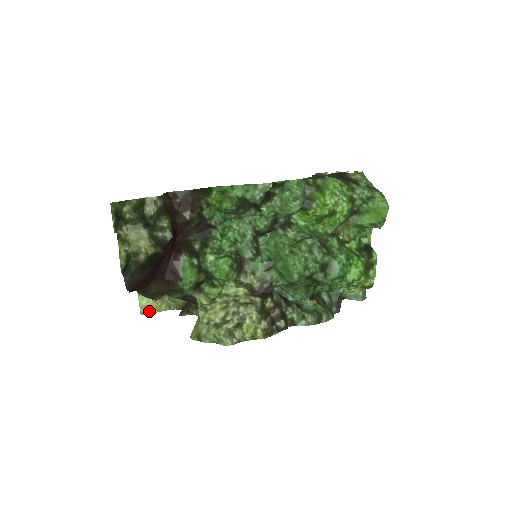
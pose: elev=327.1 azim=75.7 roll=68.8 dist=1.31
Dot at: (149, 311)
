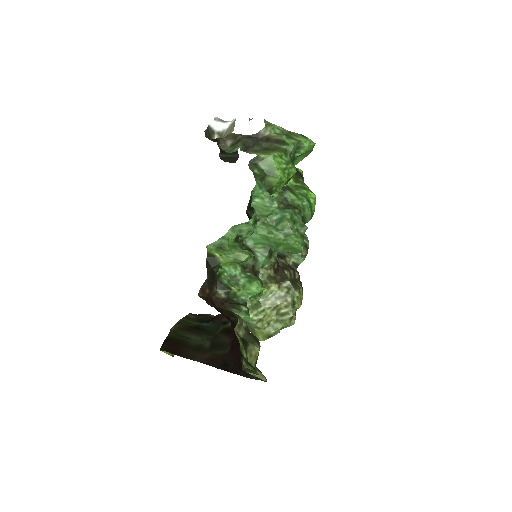
Dot at: occluded
